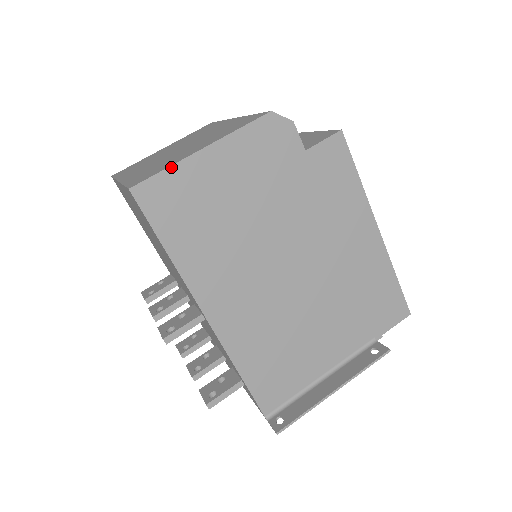
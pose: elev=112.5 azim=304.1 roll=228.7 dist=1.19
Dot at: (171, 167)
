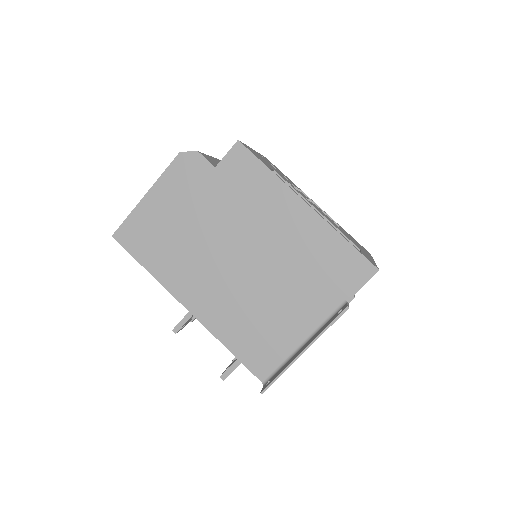
Dot at: (130, 214)
